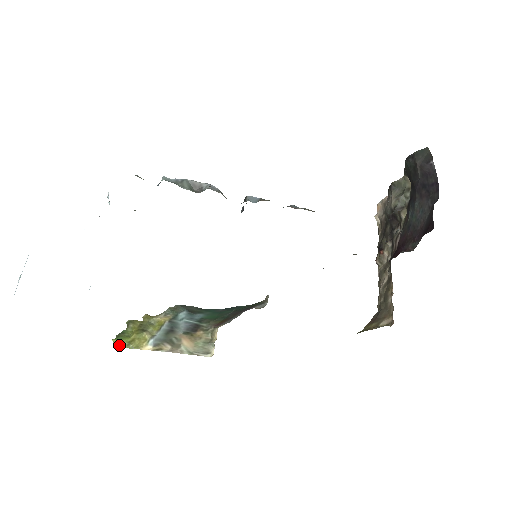
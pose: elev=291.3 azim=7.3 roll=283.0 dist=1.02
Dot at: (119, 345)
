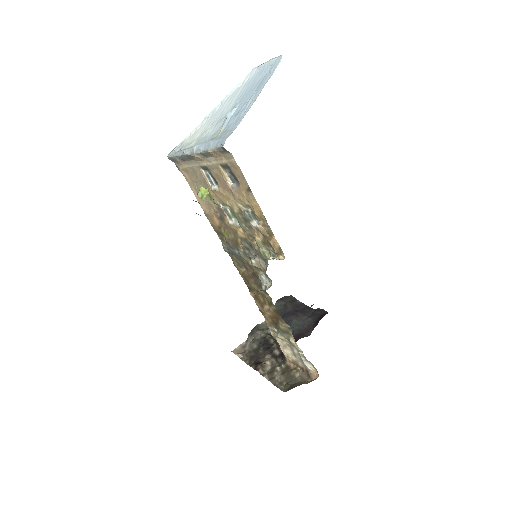
Dot at: (210, 195)
